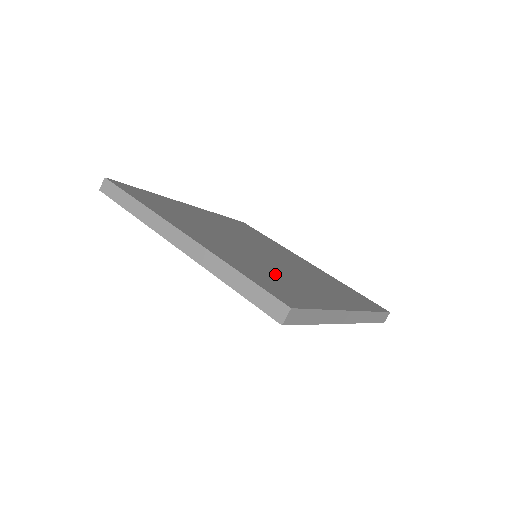
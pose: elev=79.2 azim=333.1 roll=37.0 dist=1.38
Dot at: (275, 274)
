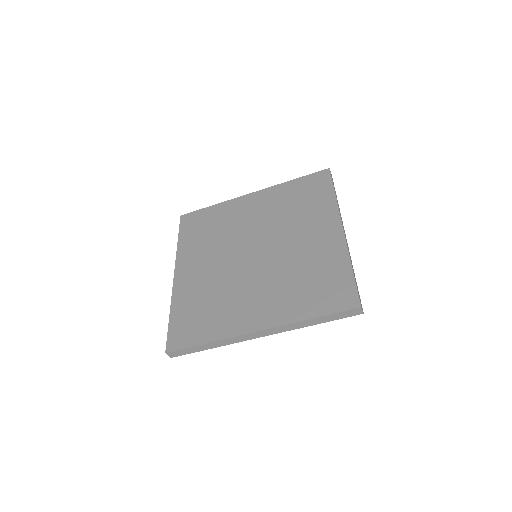
Dot at: (214, 301)
